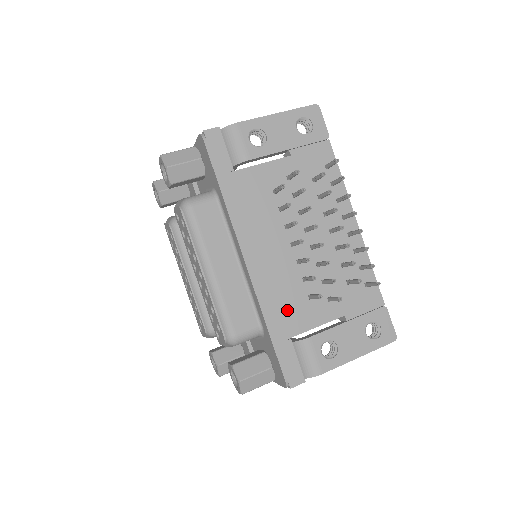
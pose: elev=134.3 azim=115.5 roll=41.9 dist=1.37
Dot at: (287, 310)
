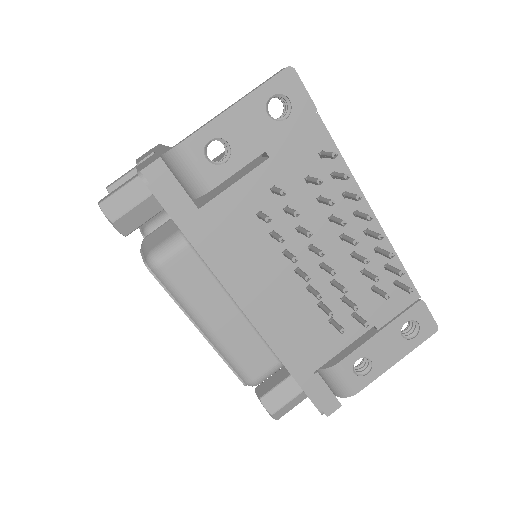
Dot at: (307, 344)
